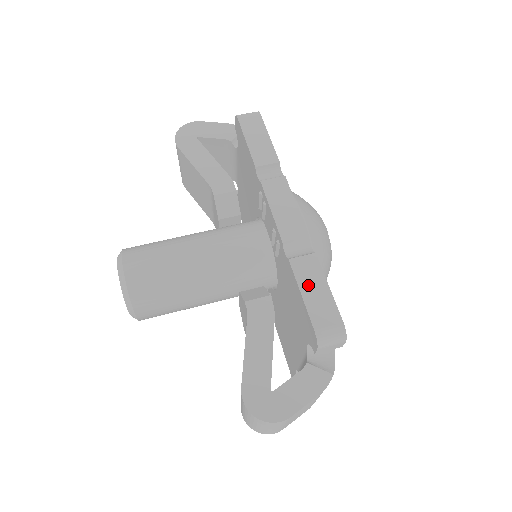
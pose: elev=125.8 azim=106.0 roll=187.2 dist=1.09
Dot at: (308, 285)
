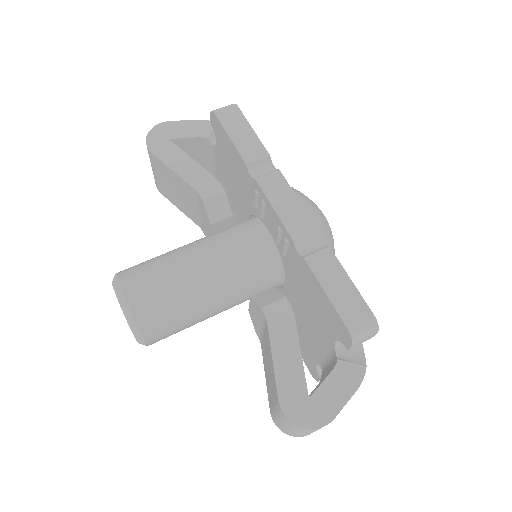
Dot at: (330, 281)
